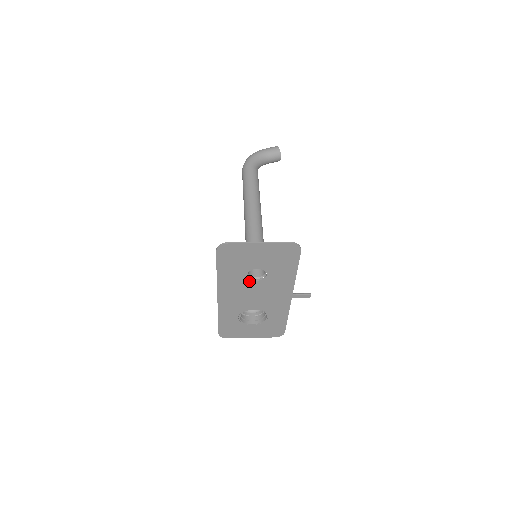
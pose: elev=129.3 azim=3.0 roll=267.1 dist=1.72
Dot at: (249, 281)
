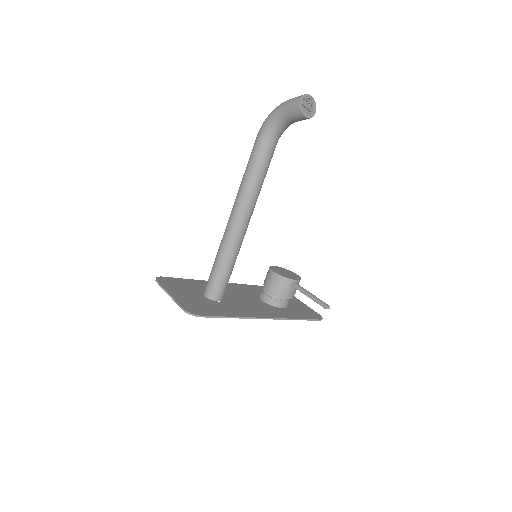
Dot at: occluded
